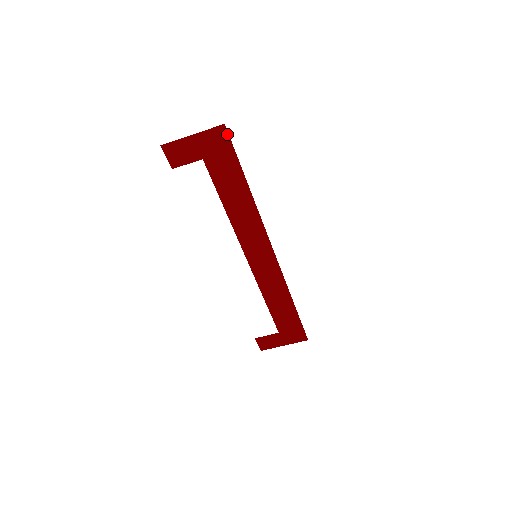
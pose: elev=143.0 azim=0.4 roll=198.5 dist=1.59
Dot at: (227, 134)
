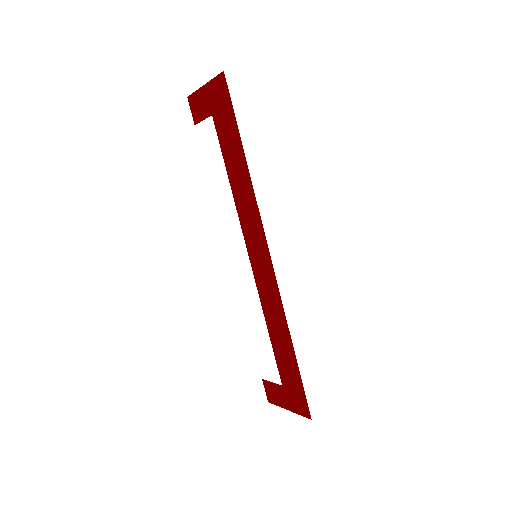
Dot at: (226, 84)
